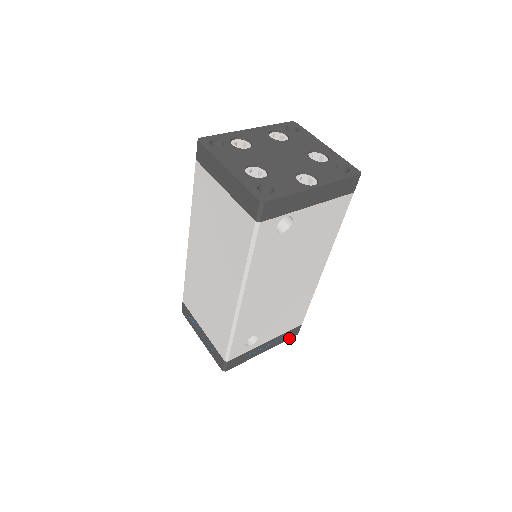
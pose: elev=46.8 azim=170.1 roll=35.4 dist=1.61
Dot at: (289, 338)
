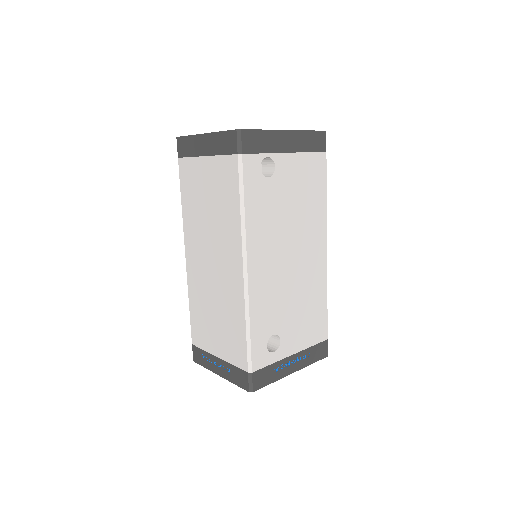
Dot at: (318, 359)
